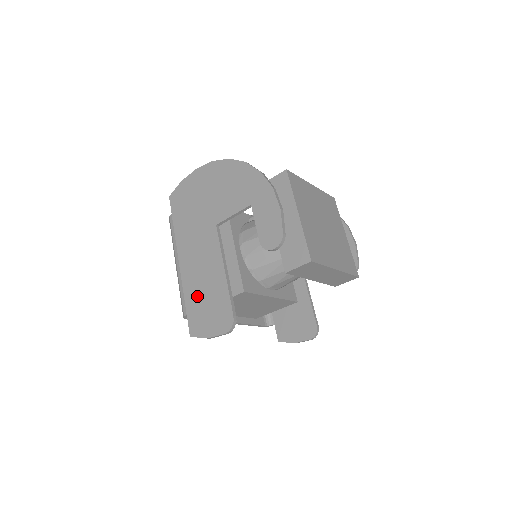
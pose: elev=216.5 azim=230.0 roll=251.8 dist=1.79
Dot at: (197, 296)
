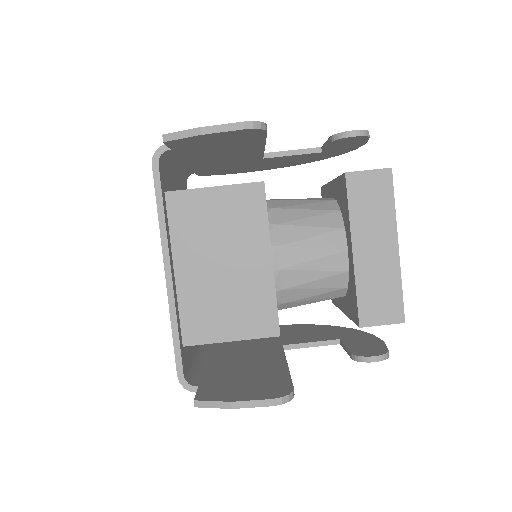
Dot at: occluded
